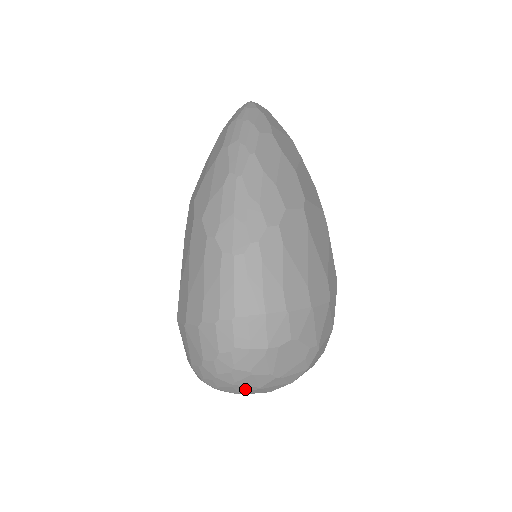
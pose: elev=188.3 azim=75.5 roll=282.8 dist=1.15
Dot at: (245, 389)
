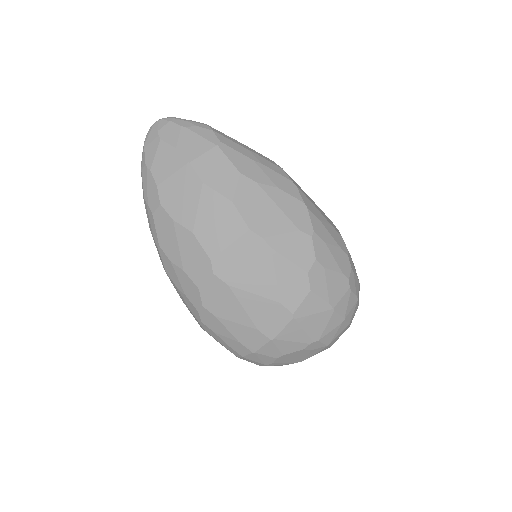
Dot at: occluded
